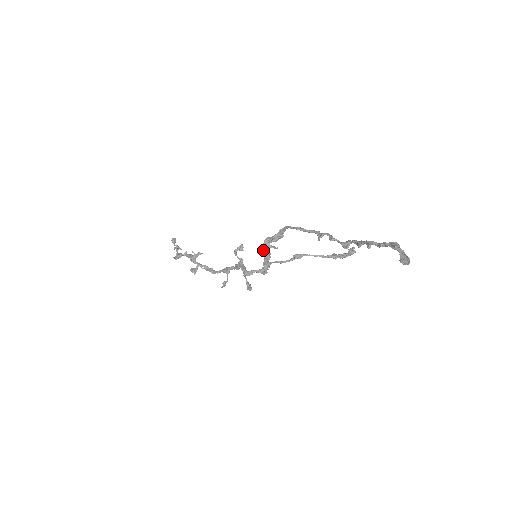
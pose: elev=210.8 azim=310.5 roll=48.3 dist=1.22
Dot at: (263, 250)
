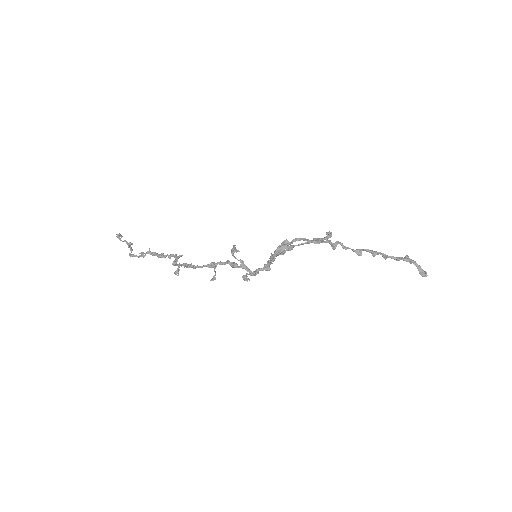
Dot at: occluded
